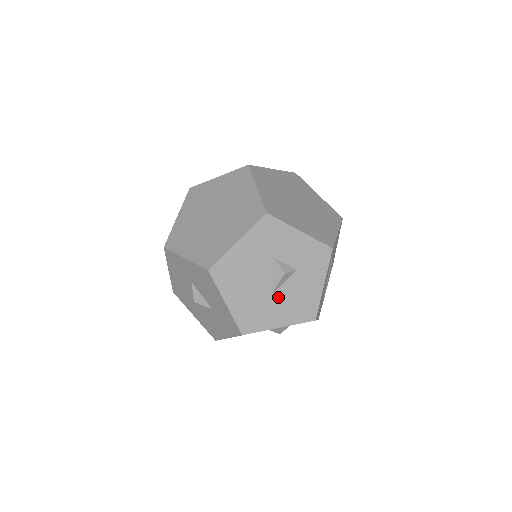
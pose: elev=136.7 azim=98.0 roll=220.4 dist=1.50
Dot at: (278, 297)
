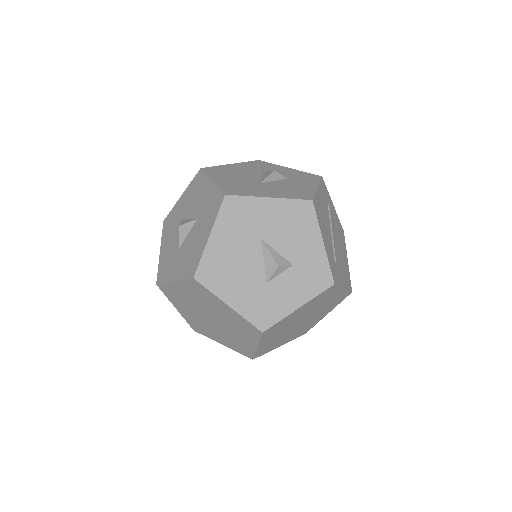
Dot at: (268, 185)
